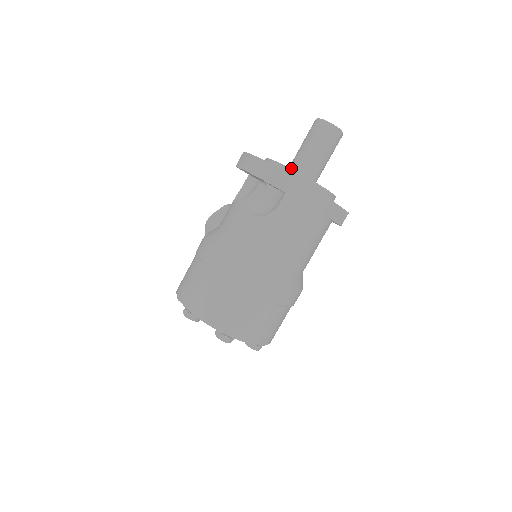
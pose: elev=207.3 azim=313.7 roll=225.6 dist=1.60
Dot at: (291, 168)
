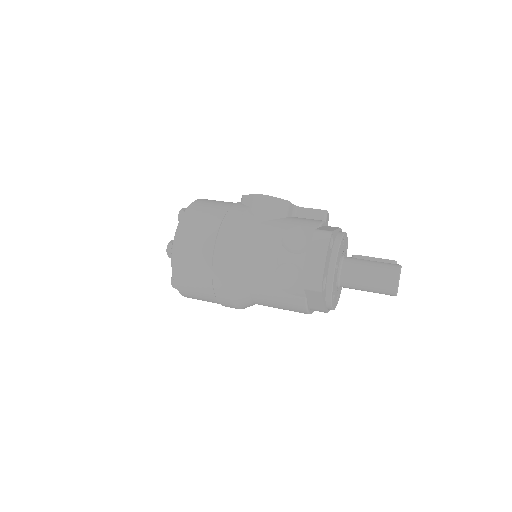
Dot at: (342, 268)
